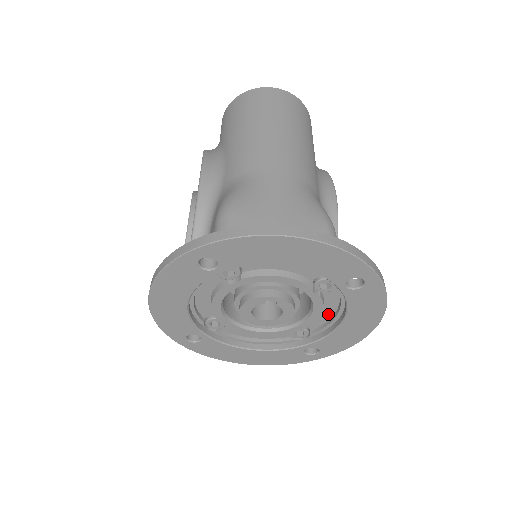
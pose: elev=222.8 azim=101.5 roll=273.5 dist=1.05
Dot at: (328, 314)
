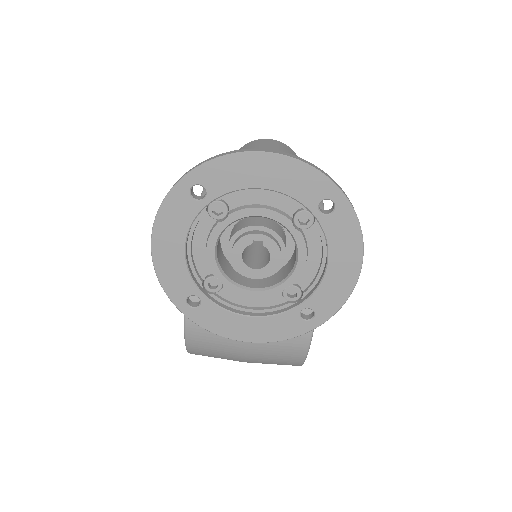
Dot at: (315, 264)
